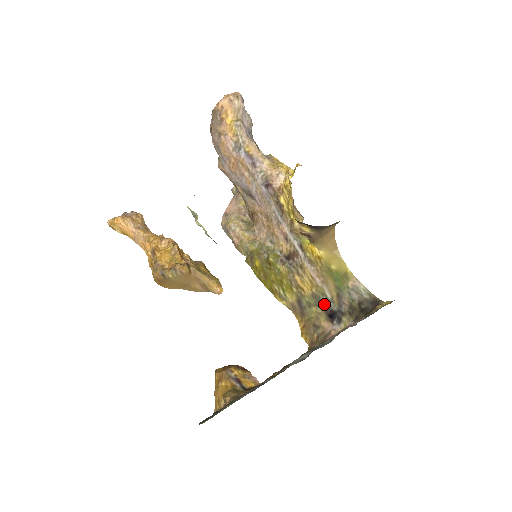
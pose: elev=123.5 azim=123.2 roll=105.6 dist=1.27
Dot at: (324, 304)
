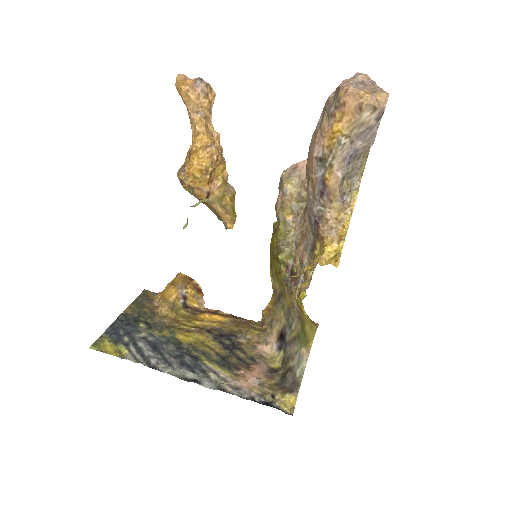
Dot at: (288, 323)
